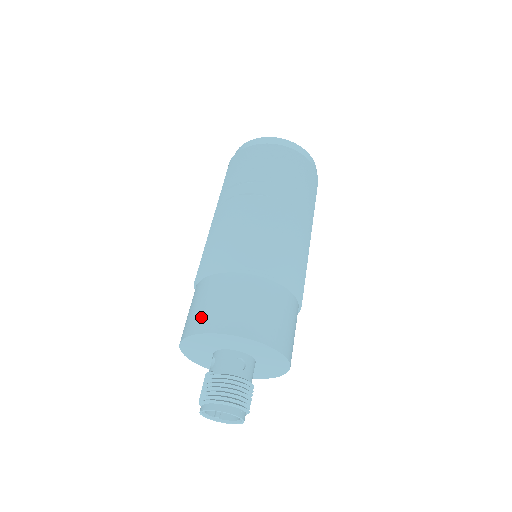
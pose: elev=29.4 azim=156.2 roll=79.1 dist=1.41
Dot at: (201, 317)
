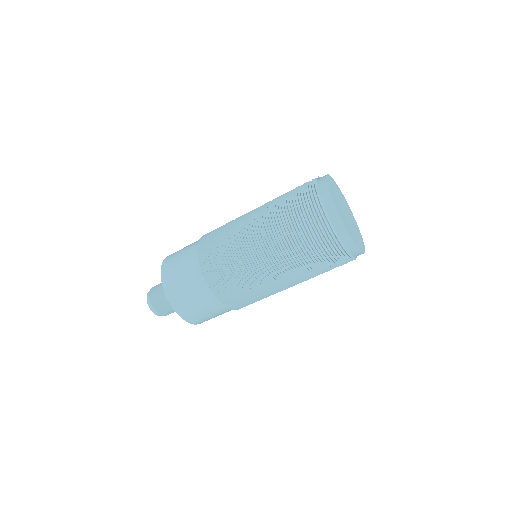
Dot at: (172, 257)
